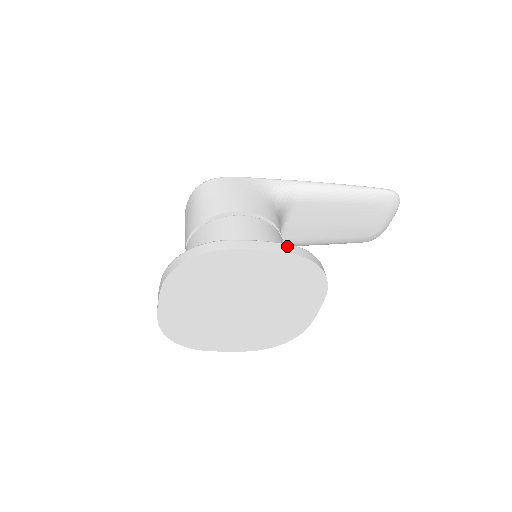
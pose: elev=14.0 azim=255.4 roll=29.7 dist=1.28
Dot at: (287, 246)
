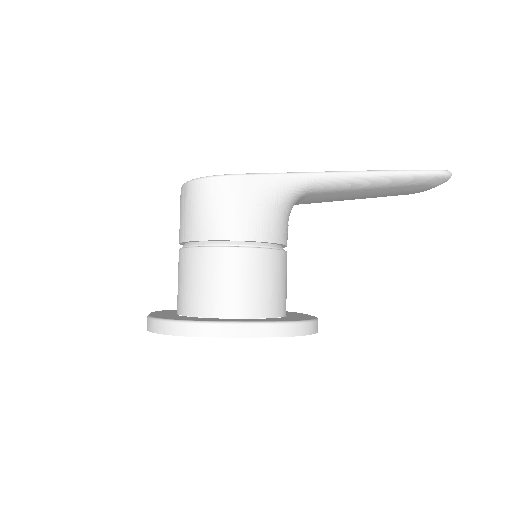
Dot at: (274, 327)
